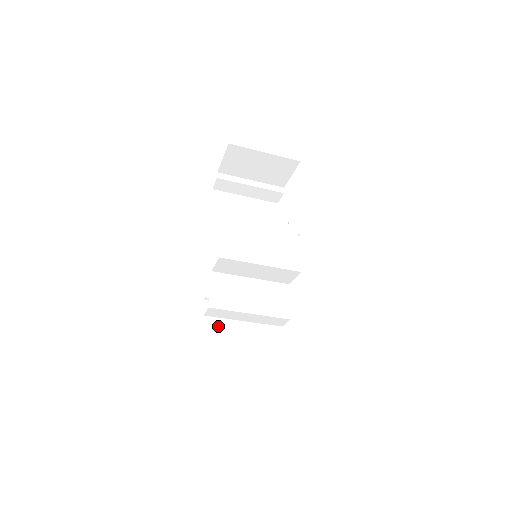
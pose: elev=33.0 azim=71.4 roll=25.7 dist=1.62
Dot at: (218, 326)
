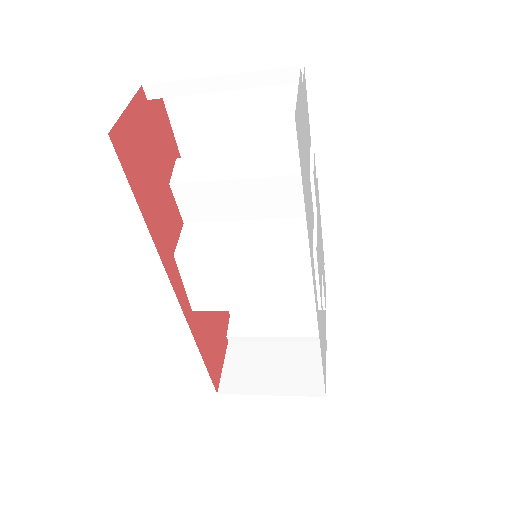
Dot at: occluded
